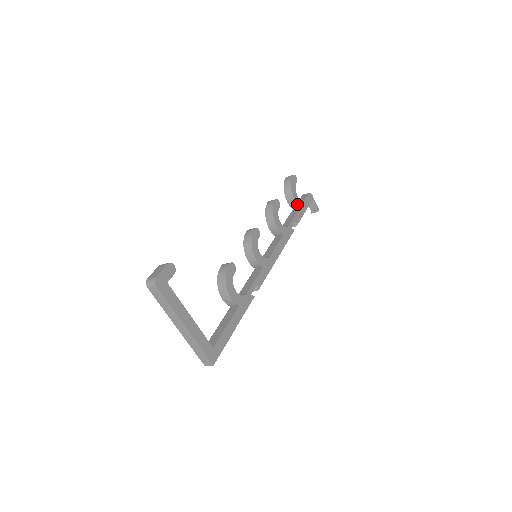
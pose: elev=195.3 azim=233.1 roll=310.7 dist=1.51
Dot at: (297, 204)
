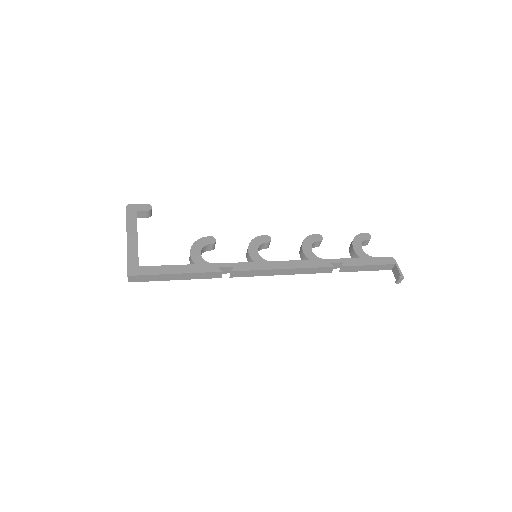
Dot at: (356, 253)
